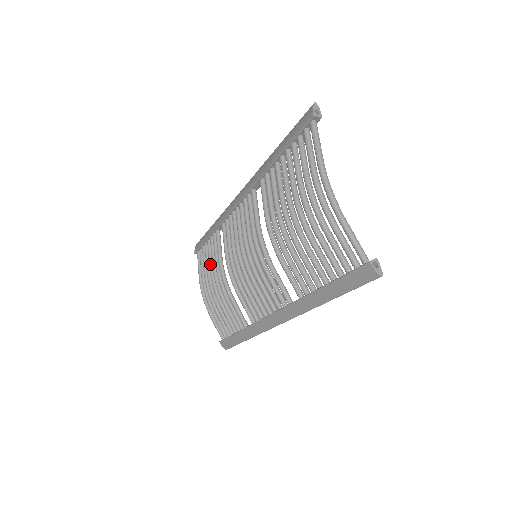
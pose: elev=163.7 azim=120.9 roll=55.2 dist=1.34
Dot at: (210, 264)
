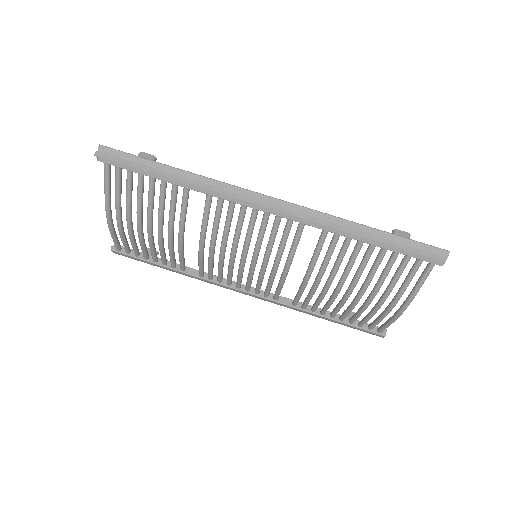
Dot at: (152, 209)
